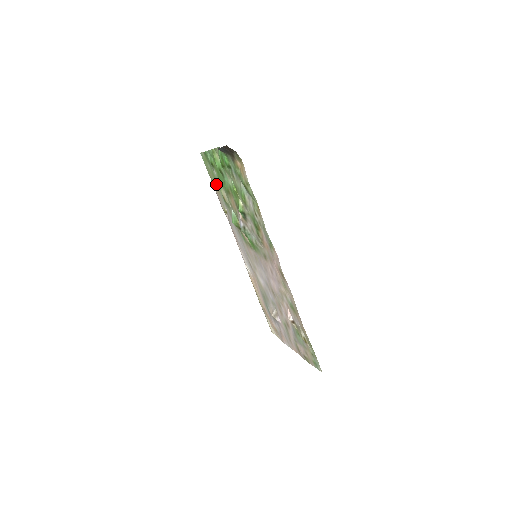
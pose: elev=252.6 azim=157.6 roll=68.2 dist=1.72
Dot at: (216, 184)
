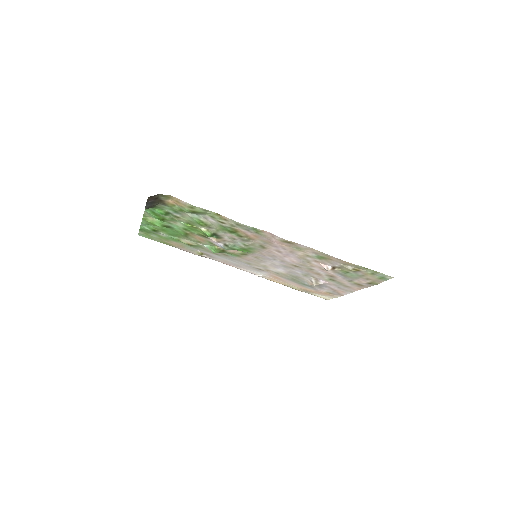
Dot at: (173, 242)
